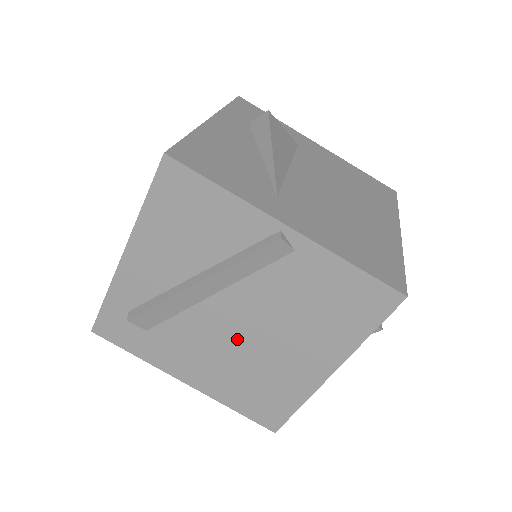
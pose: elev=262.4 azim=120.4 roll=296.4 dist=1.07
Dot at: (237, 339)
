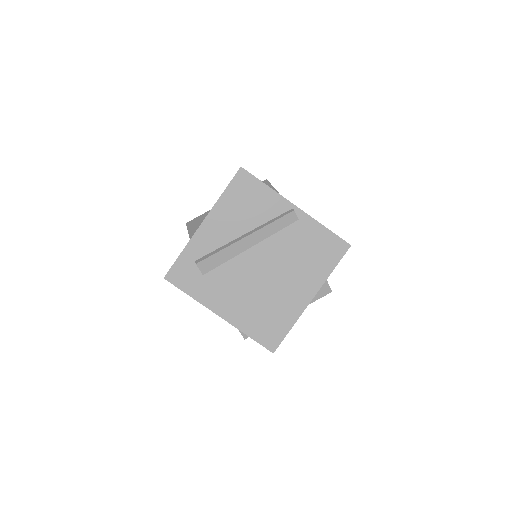
Dot at: (260, 278)
